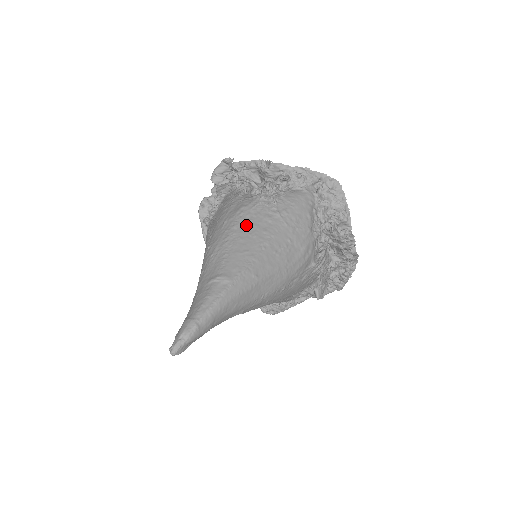
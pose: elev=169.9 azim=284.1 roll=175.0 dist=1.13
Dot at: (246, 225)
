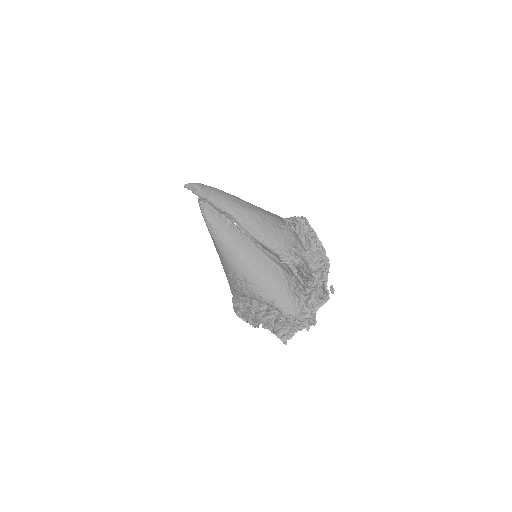
Dot at: occluded
